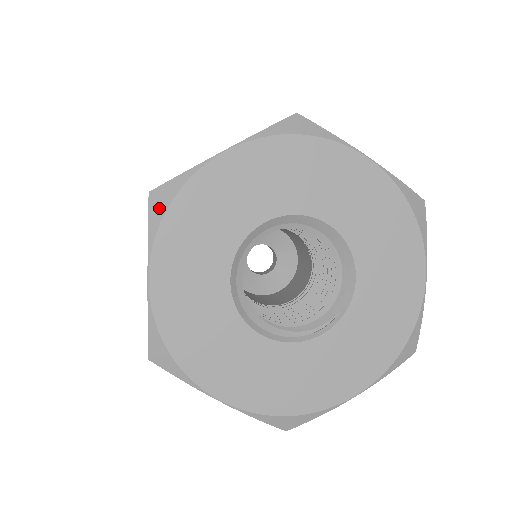
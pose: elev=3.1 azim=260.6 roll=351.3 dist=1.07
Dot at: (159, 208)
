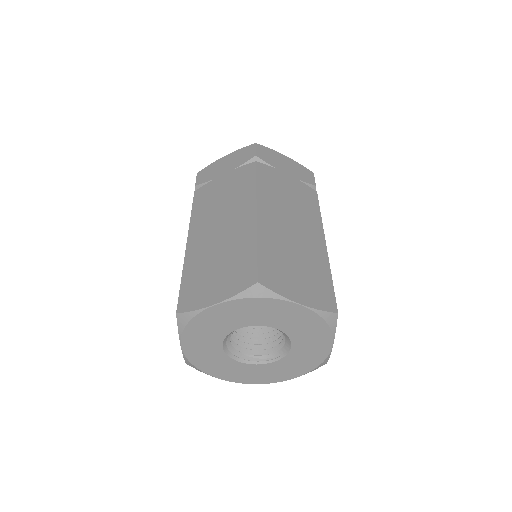
Dot at: (182, 323)
